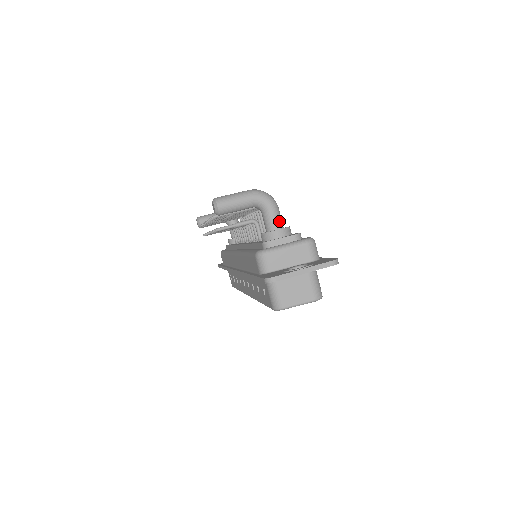
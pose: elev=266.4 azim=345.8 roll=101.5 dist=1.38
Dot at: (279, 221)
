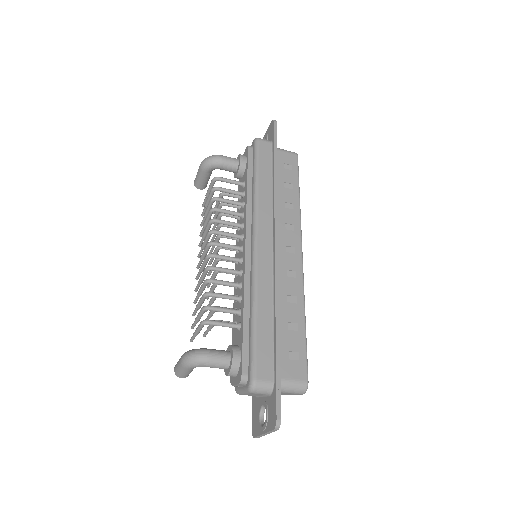
Dot at: (221, 366)
